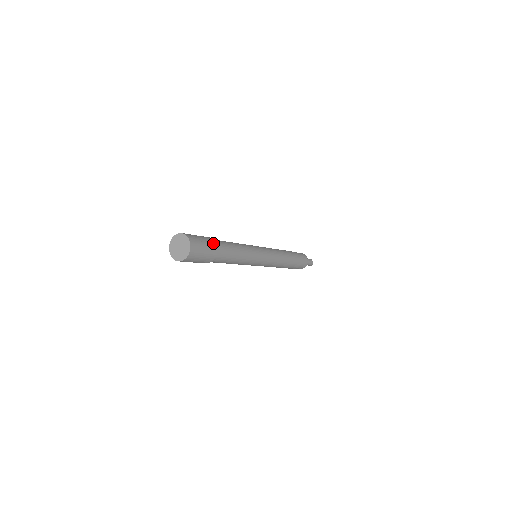
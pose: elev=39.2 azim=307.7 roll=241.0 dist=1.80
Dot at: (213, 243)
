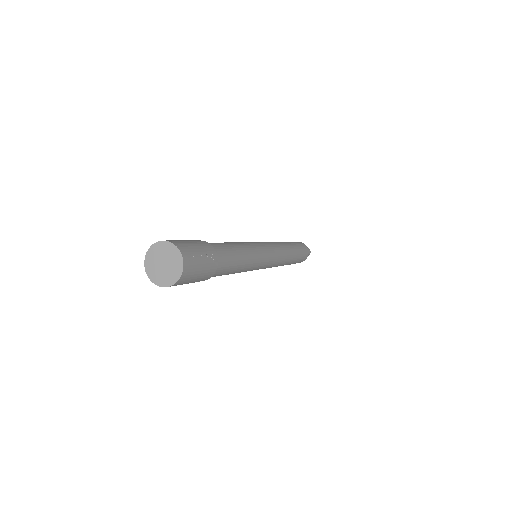
Dot at: (213, 254)
